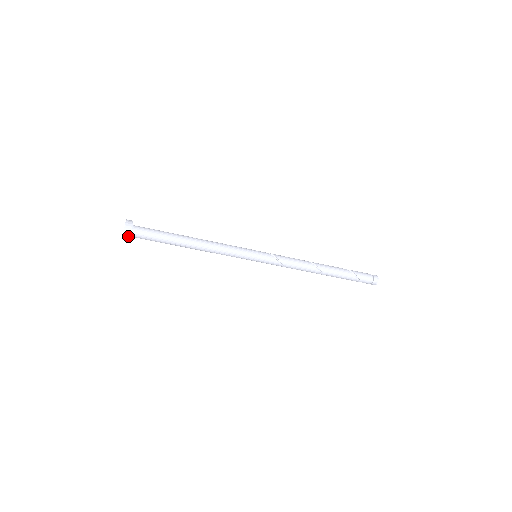
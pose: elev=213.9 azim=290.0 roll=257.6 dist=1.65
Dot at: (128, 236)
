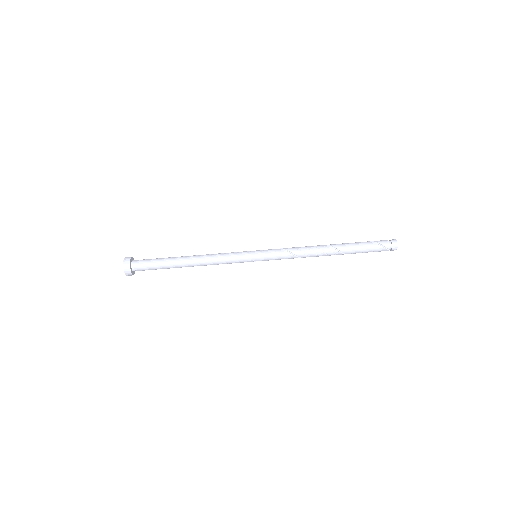
Dot at: (129, 258)
